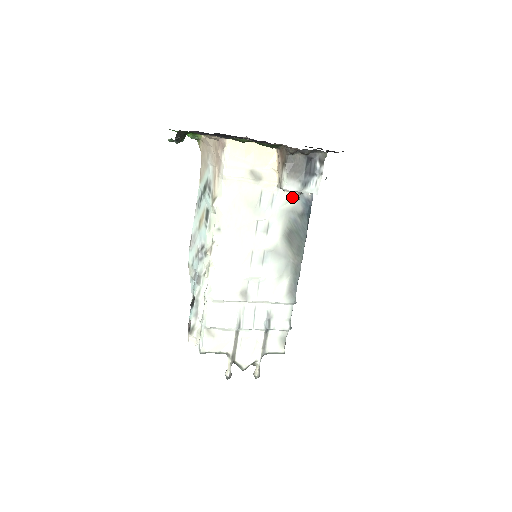
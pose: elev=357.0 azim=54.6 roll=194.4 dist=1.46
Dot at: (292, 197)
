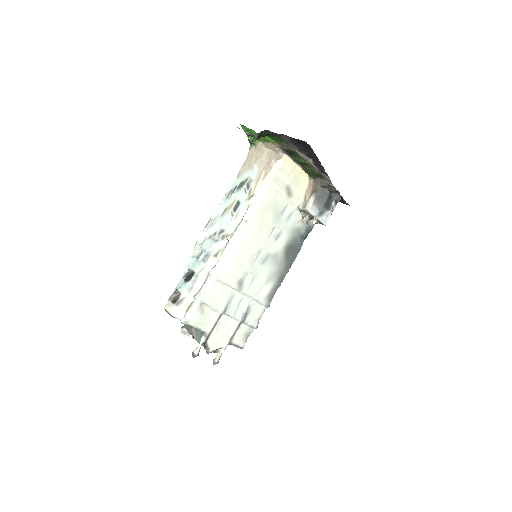
Dot at: (304, 220)
